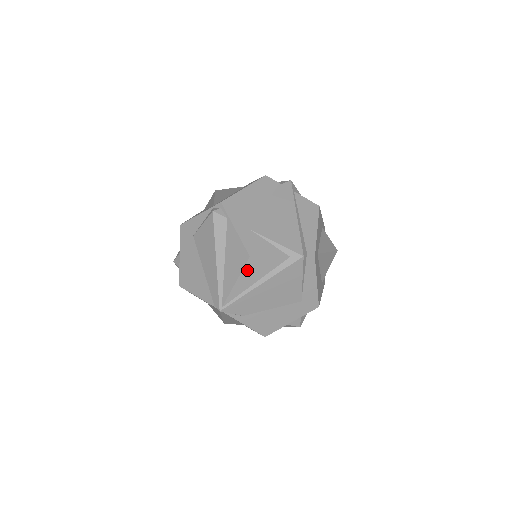
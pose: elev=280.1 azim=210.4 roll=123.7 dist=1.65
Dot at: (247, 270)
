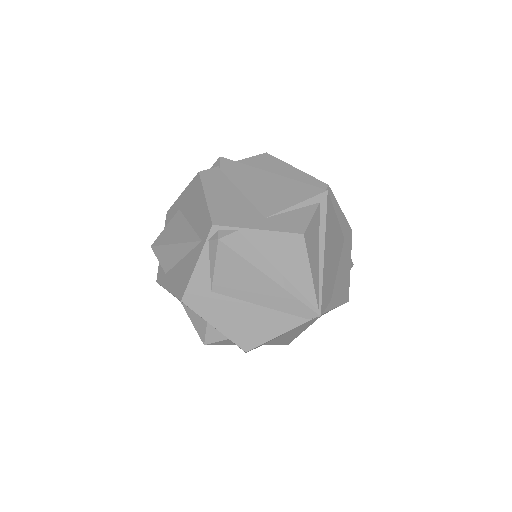
Dot at: (309, 251)
